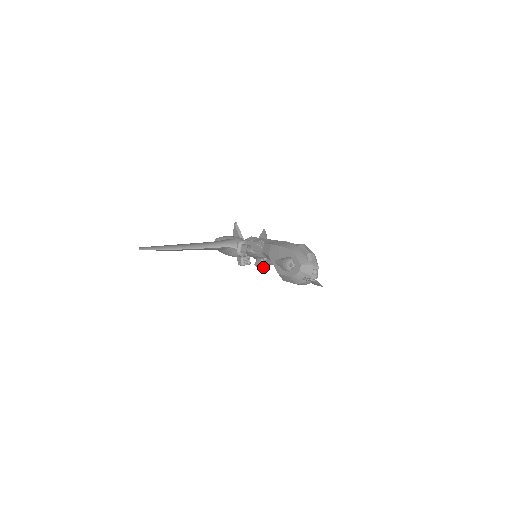
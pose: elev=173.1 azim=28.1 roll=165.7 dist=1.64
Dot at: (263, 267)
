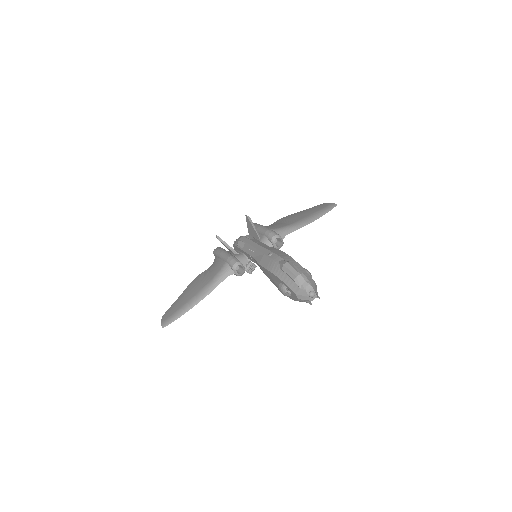
Dot at: occluded
